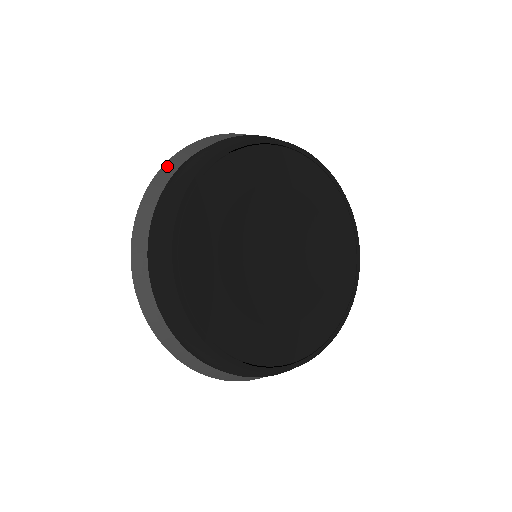
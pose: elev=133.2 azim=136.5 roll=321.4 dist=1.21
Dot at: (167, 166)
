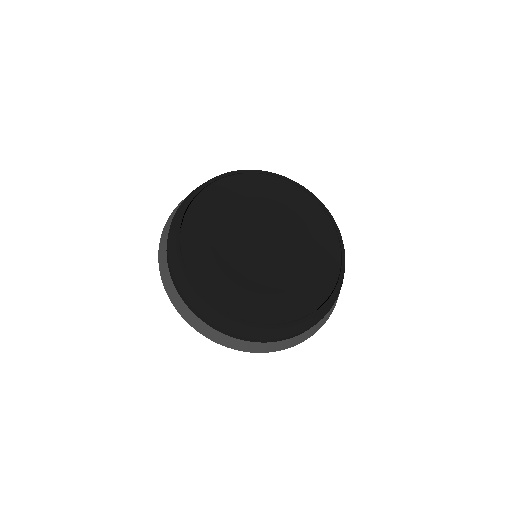
Dot at: (168, 290)
